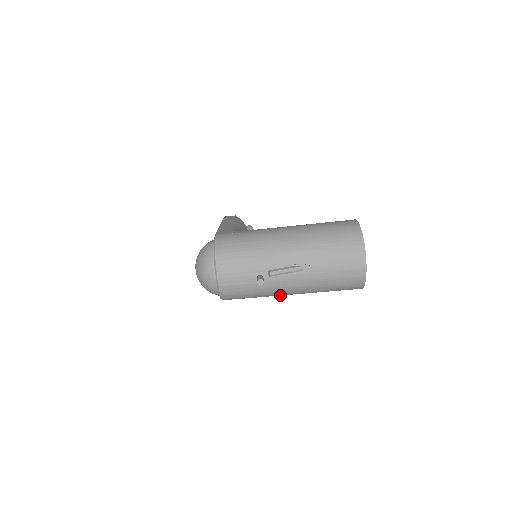
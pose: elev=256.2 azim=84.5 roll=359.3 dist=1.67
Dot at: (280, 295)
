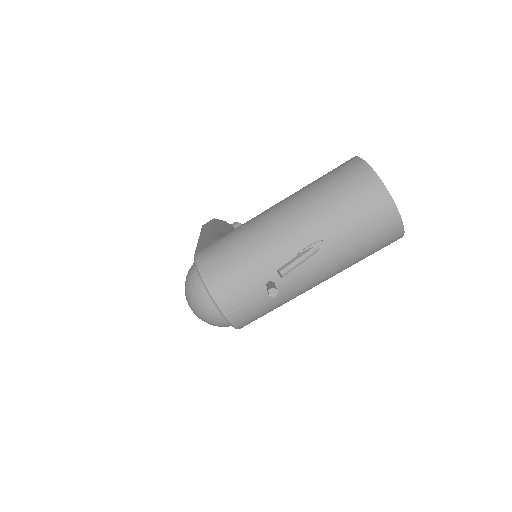
Dot at: occluded
